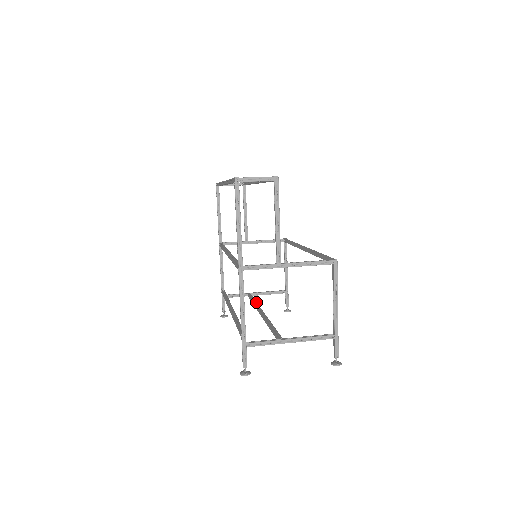
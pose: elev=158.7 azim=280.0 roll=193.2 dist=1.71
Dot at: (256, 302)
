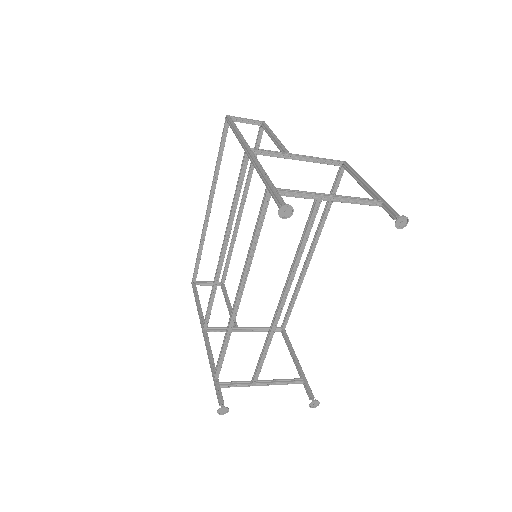
Dot at: occluded
